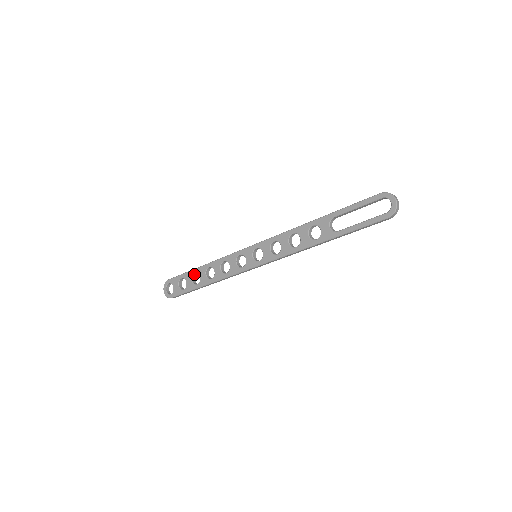
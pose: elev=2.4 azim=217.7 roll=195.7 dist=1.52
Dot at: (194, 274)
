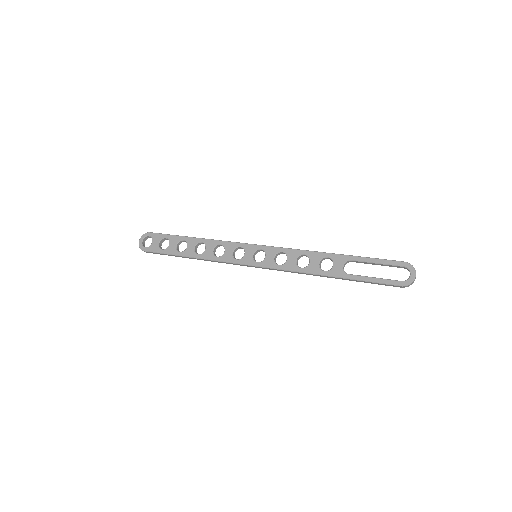
Dot at: (181, 241)
